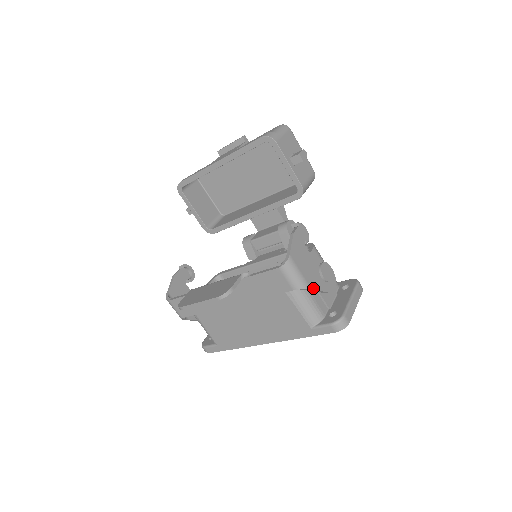
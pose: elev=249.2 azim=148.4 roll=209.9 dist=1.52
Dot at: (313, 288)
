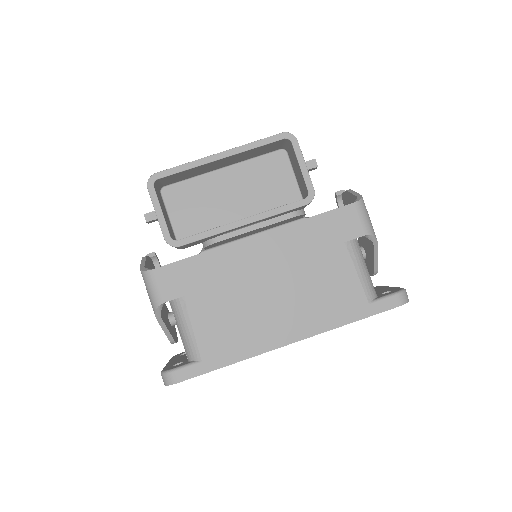
Dot at: (377, 245)
